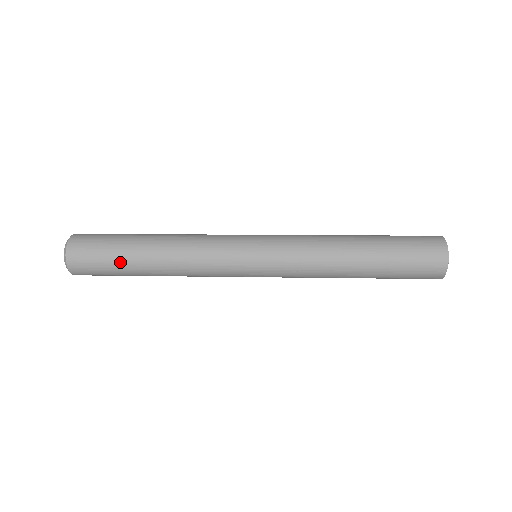
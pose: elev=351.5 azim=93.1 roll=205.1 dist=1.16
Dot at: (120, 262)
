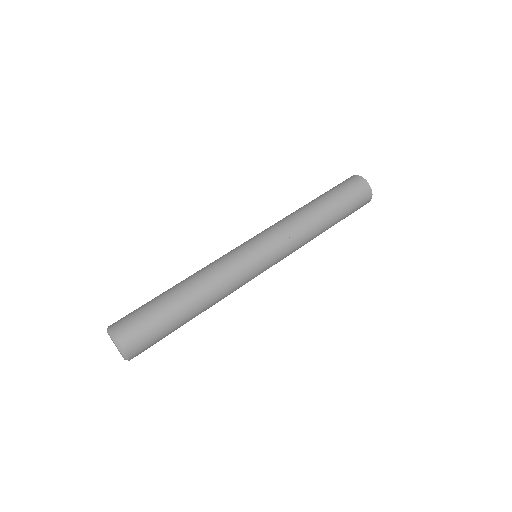
Dot at: (173, 331)
